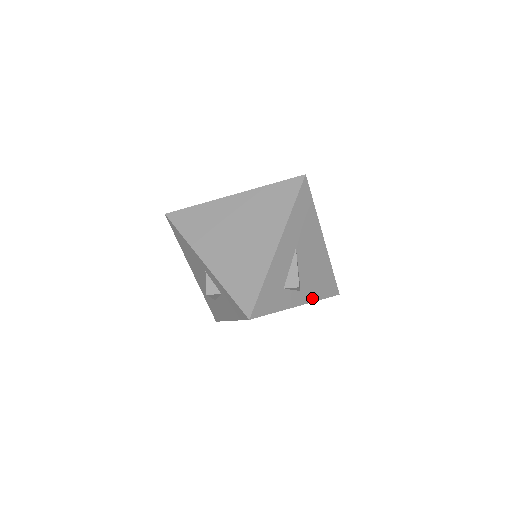
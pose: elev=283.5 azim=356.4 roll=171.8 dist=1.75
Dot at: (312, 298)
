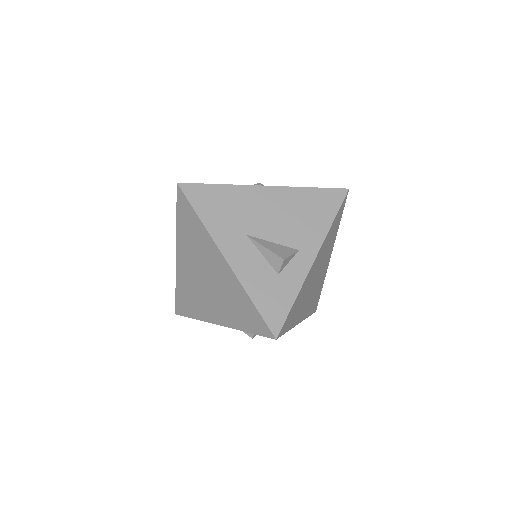
Dot at: (321, 236)
